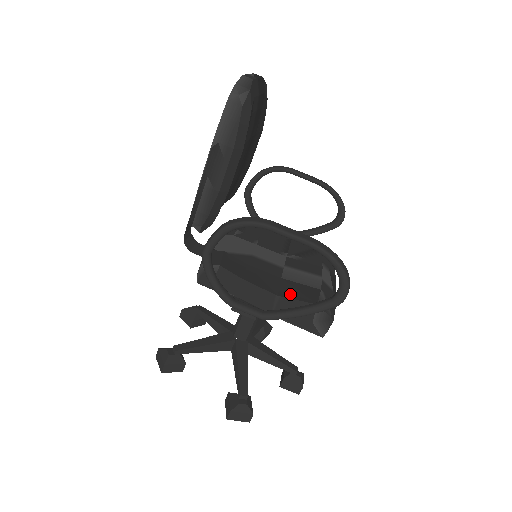
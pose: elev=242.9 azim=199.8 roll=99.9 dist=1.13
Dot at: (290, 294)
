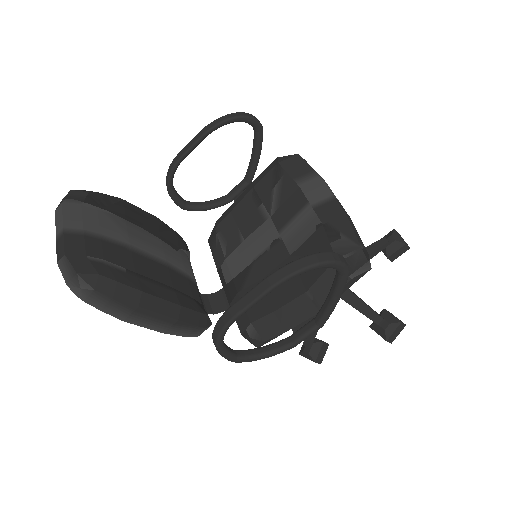
Dot at: (311, 274)
